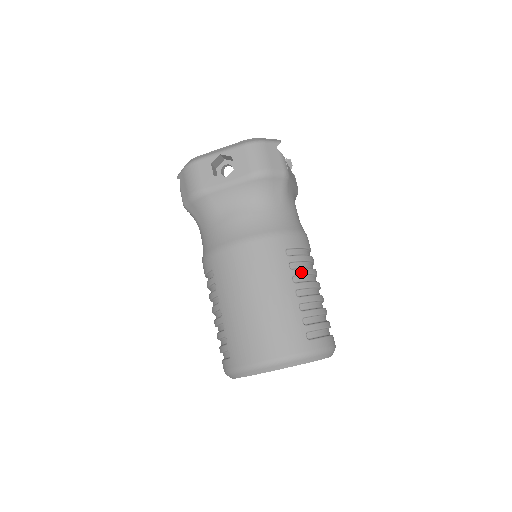
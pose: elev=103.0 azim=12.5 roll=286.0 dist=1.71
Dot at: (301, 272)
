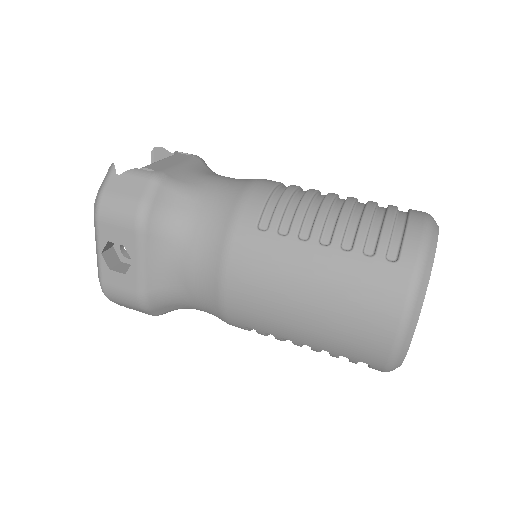
Dot at: (298, 222)
